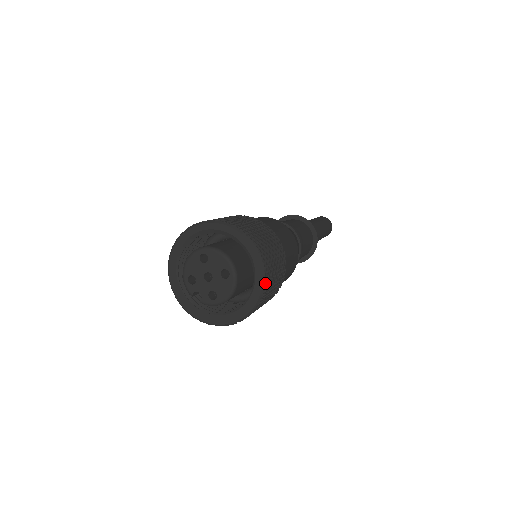
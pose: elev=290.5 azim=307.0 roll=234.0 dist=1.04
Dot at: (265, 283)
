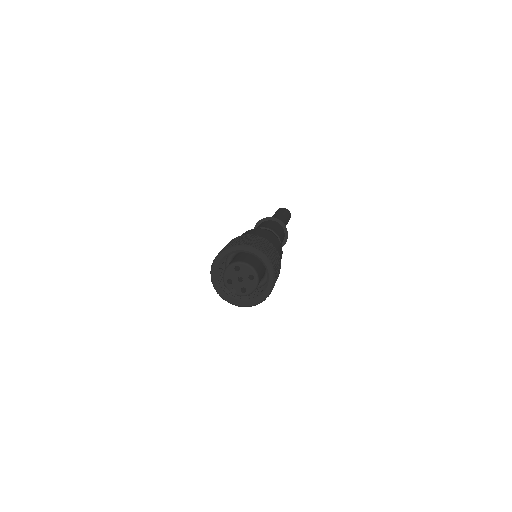
Dot at: (275, 280)
